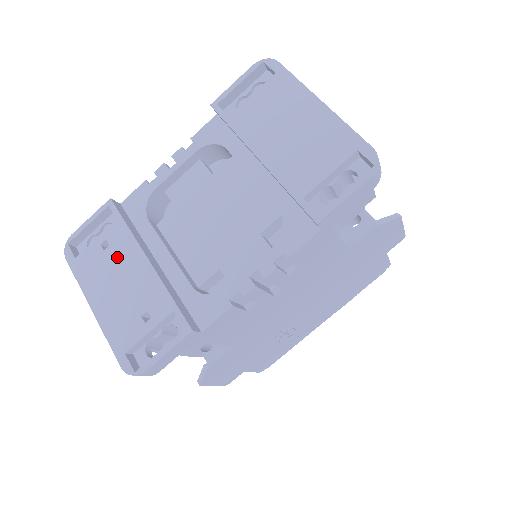
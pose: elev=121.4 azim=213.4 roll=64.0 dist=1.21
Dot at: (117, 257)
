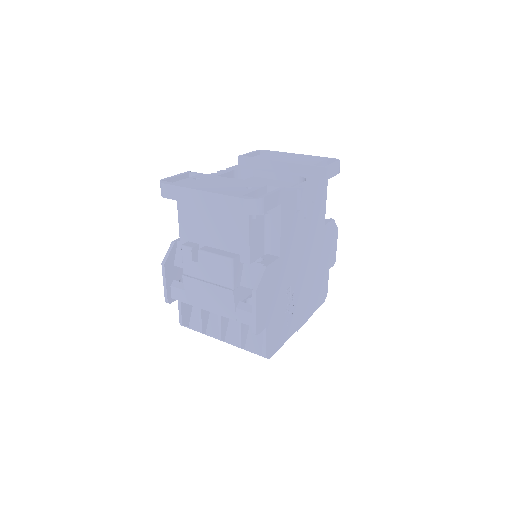
Dot at: (209, 180)
